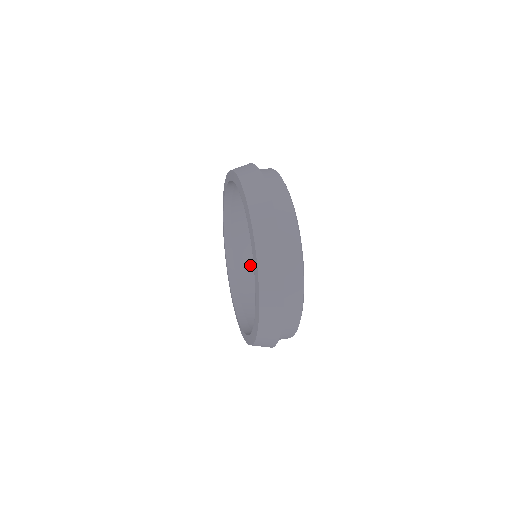
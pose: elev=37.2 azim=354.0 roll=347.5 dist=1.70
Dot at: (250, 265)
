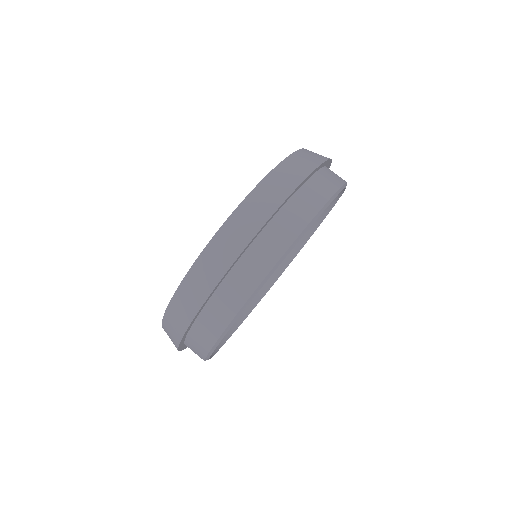
Dot at: occluded
